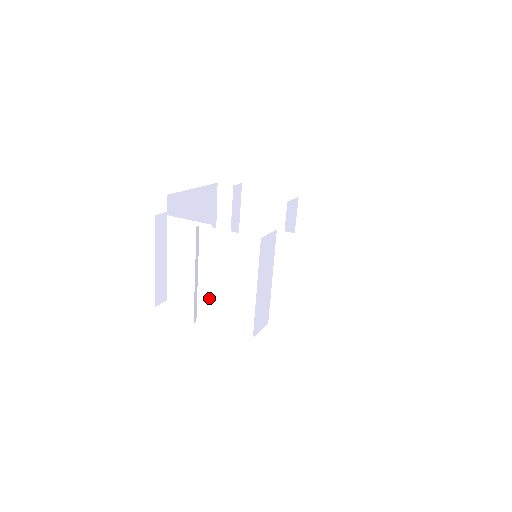
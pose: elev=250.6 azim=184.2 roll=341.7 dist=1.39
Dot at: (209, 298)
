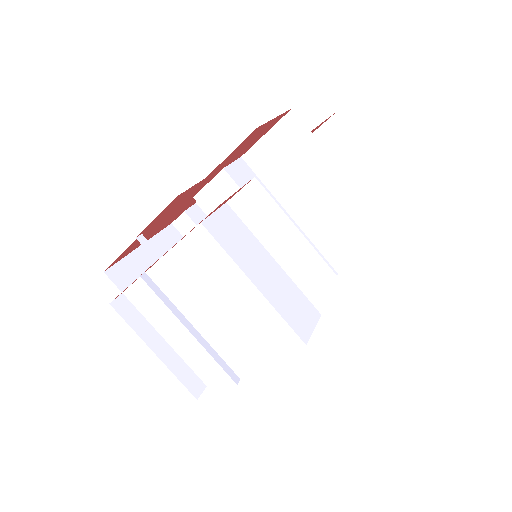
Dot at: occluded
